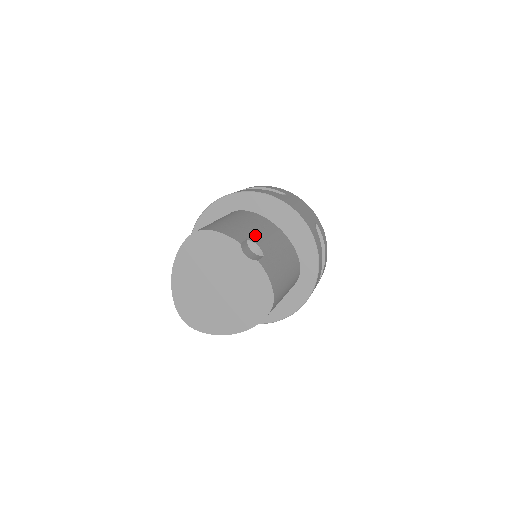
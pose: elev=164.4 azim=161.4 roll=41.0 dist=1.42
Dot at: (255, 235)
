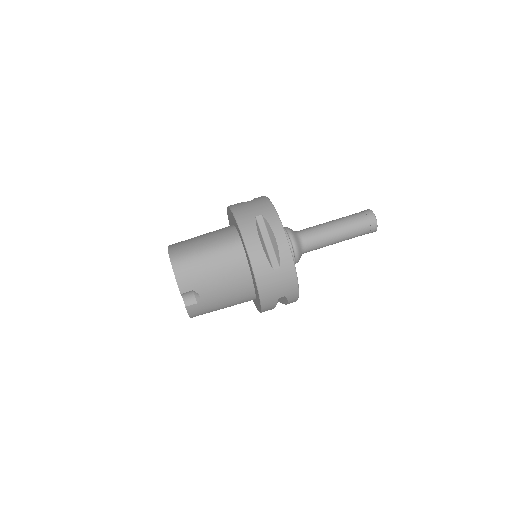
Dot at: (208, 287)
